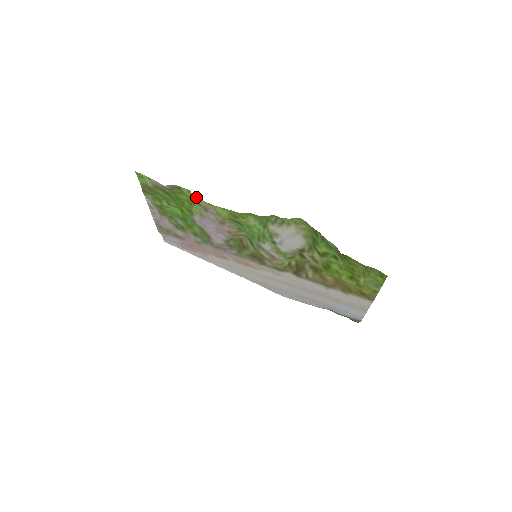
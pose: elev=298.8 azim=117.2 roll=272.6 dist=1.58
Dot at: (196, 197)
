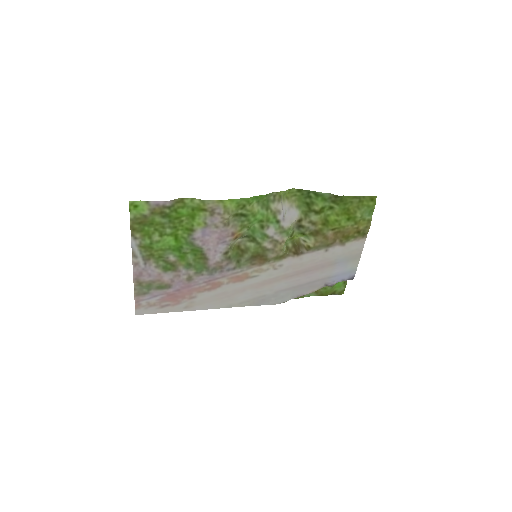
Dot at: (203, 200)
